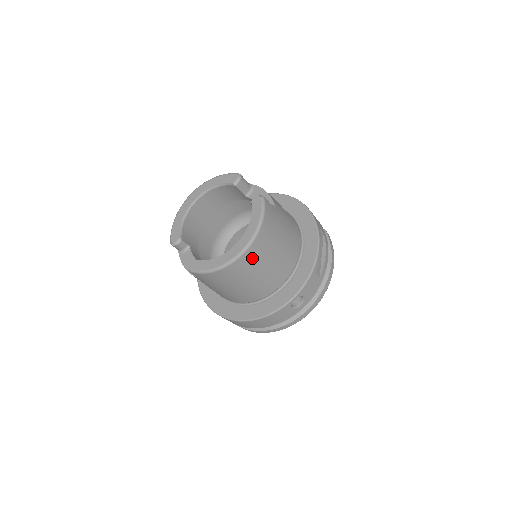
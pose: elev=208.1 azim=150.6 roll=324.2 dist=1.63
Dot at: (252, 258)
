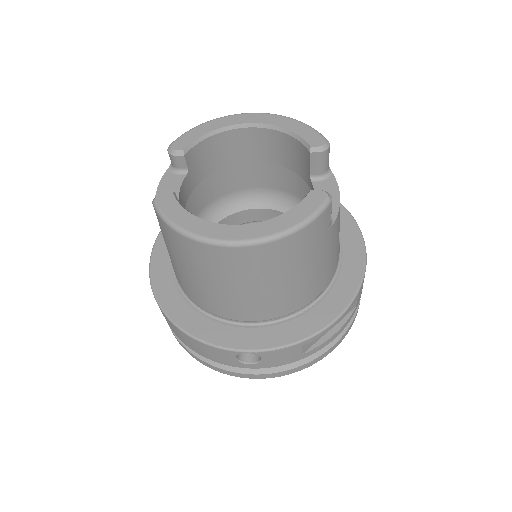
Dot at: (242, 262)
